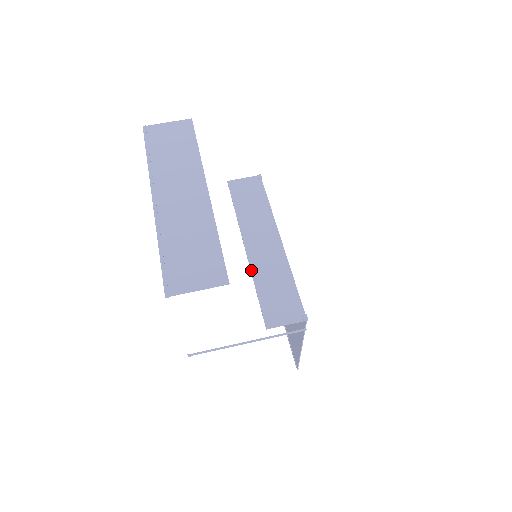
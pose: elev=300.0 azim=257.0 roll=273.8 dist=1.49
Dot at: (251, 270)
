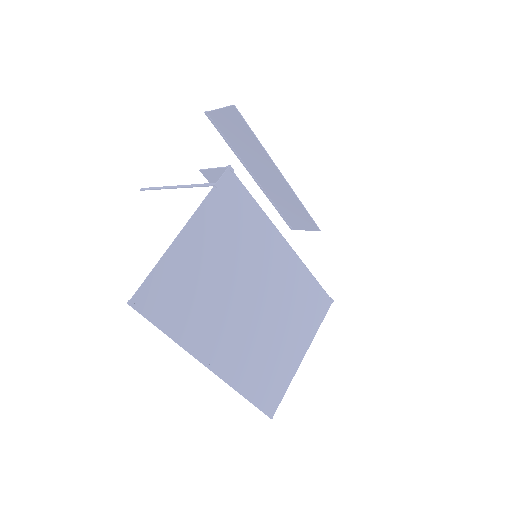
Dot at: occluded
